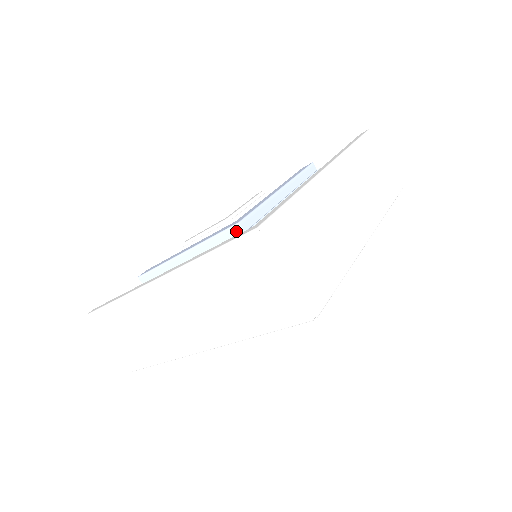
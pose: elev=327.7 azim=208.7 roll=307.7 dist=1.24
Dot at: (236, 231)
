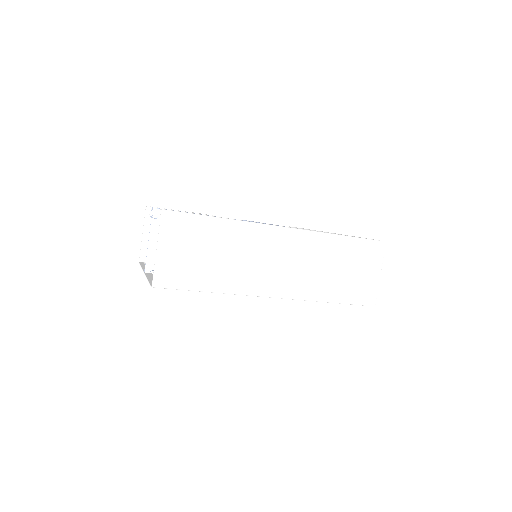
Dot at: occluded
